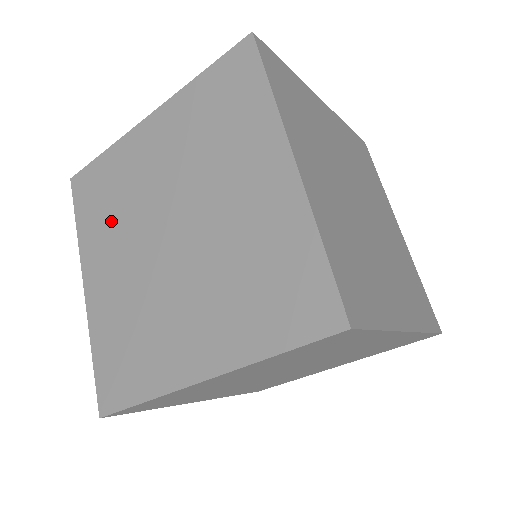
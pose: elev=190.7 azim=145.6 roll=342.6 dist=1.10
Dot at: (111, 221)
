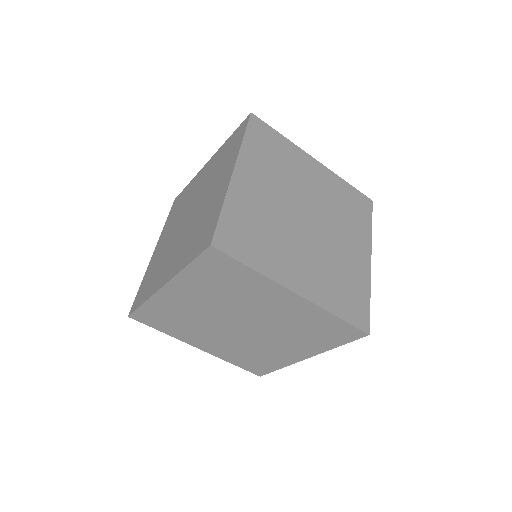
Dot at: (175, 216)
